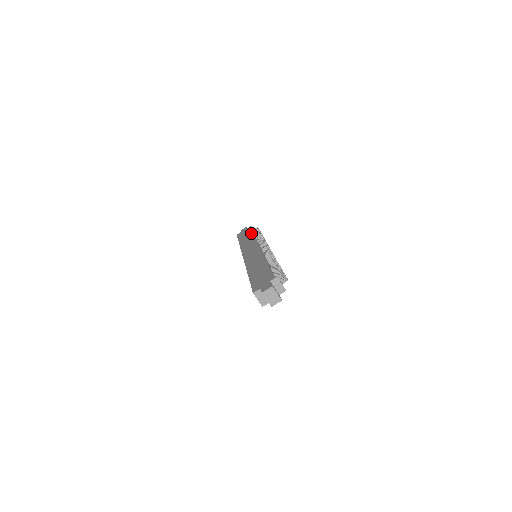
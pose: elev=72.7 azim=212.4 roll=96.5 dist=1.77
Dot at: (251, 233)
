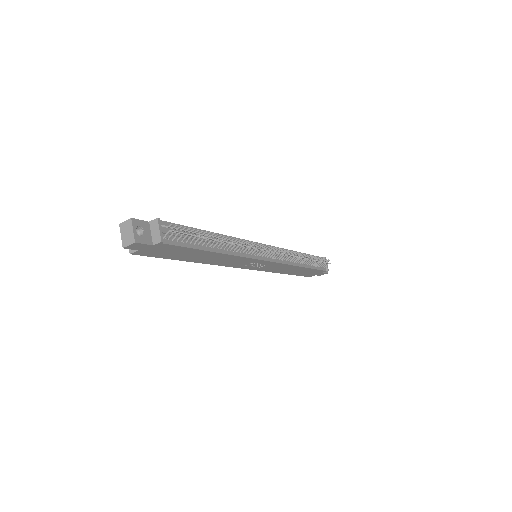
Dot at: occluded
